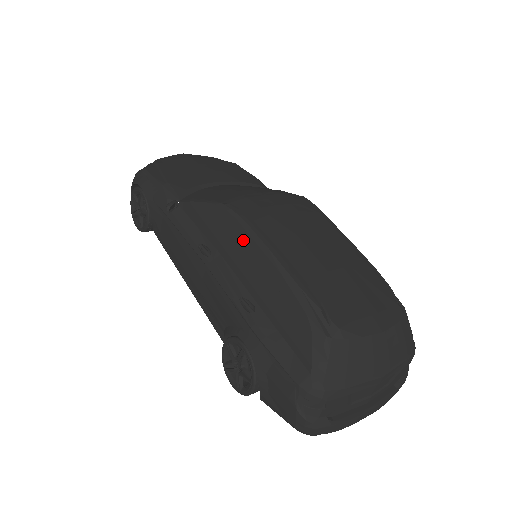
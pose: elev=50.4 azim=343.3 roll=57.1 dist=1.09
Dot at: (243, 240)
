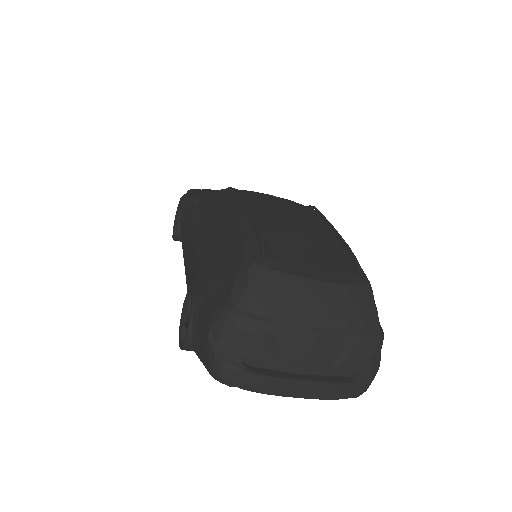
Dot at: (226, 207)
